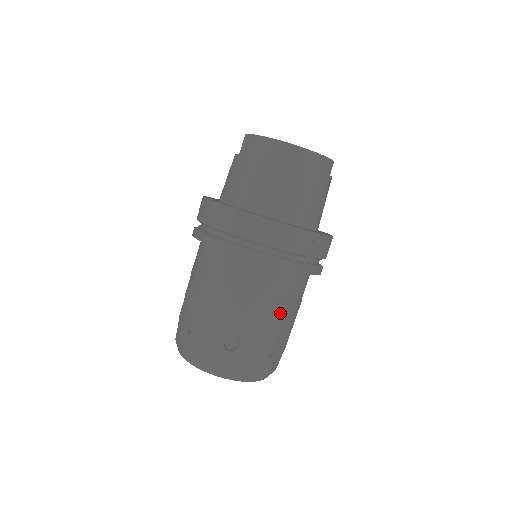
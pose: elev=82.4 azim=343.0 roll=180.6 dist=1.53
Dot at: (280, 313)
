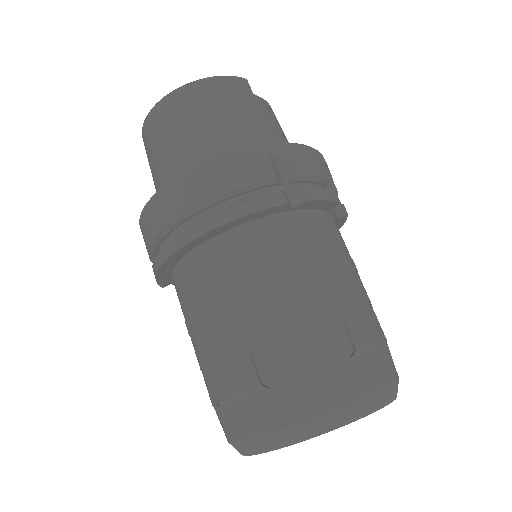
Dot at: (309, 281)
